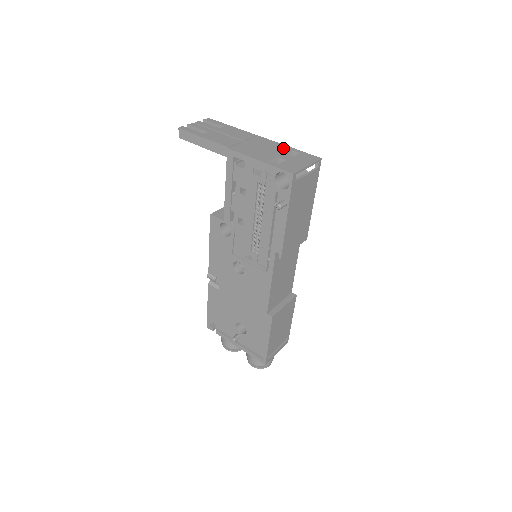
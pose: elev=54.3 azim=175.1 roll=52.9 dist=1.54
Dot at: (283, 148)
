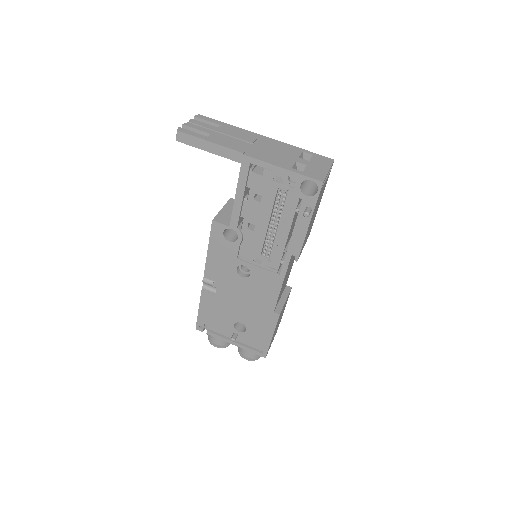
Dot at: (294, 150)
